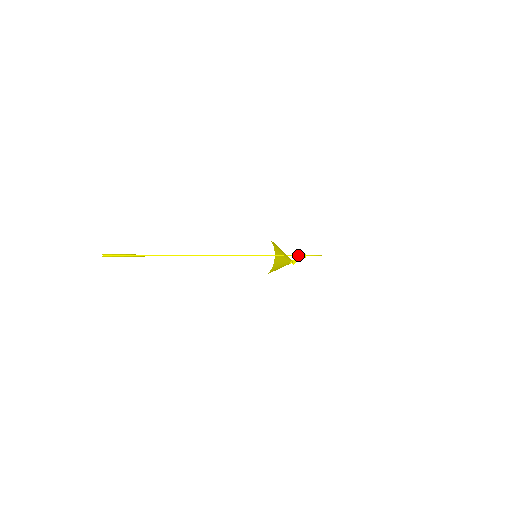
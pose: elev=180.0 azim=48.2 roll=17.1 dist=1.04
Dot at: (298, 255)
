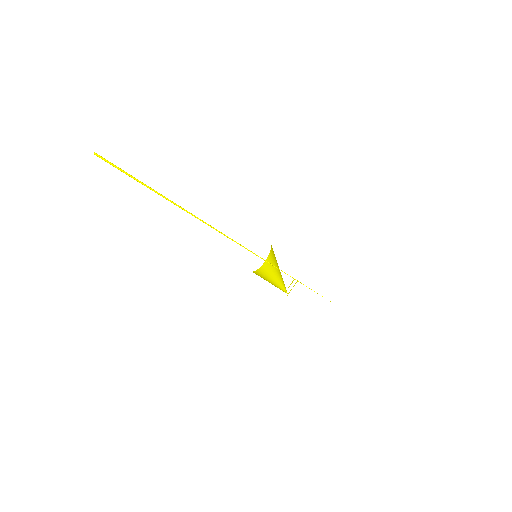
Dot at: occluded
